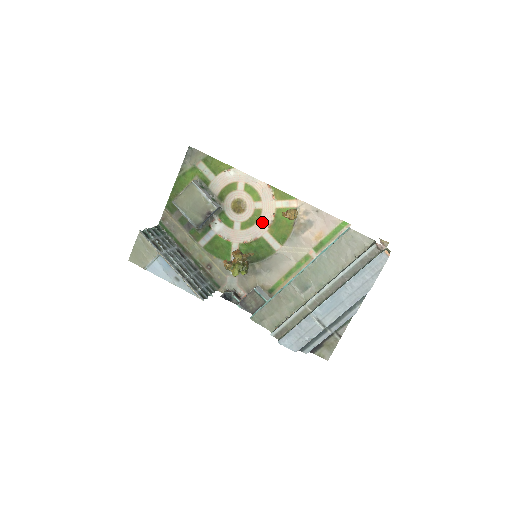
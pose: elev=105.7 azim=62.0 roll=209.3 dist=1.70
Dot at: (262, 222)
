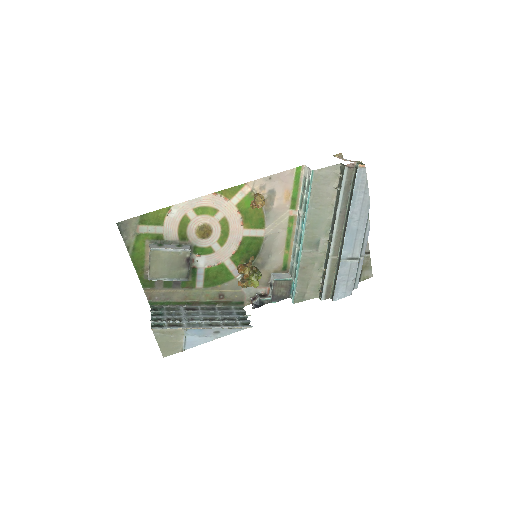
Dot at: (234, 226)
